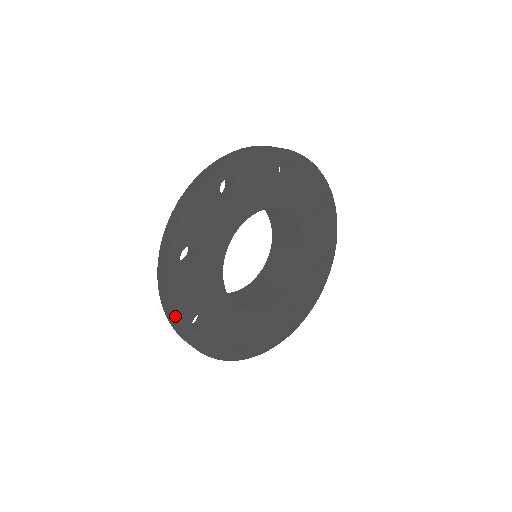
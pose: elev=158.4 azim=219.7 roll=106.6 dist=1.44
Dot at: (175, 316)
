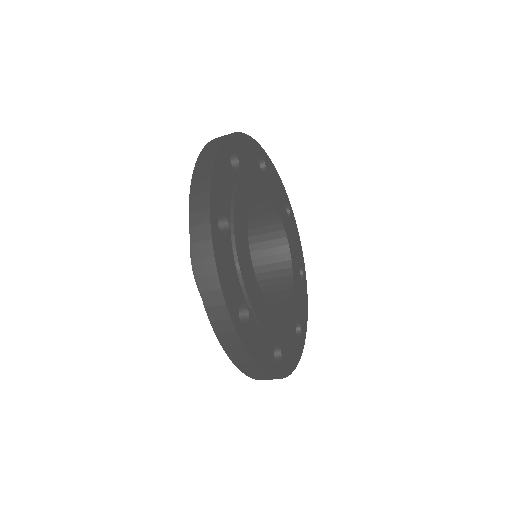
Dot at: (212, 184)
